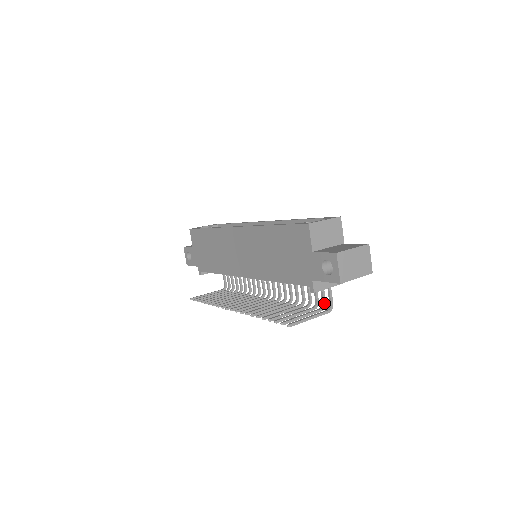
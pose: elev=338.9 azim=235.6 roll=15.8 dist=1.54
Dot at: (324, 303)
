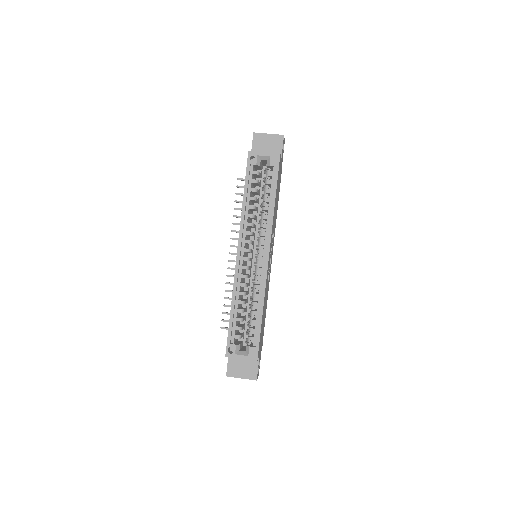
Dot at: occluded
